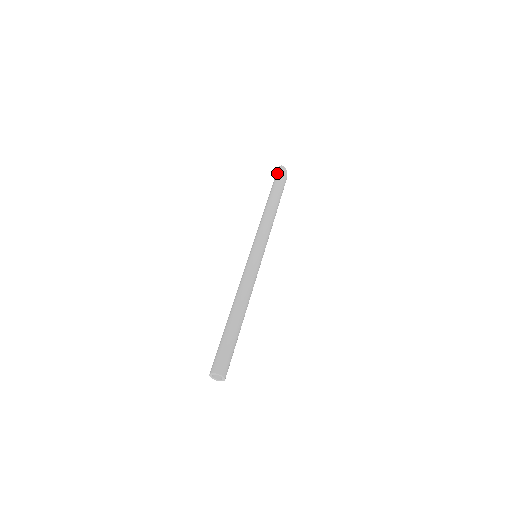
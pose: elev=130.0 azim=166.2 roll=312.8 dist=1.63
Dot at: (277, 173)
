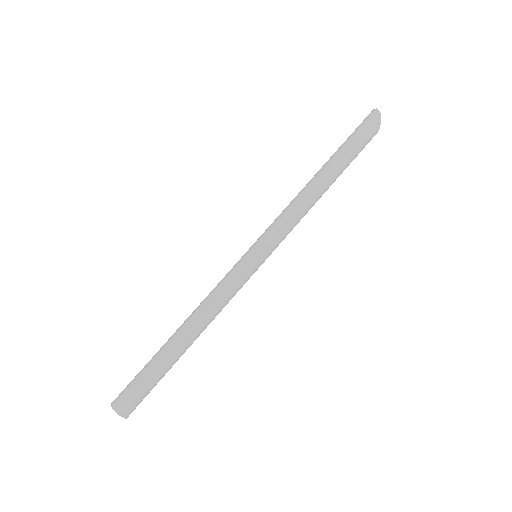
Dot at: (364, 121)
